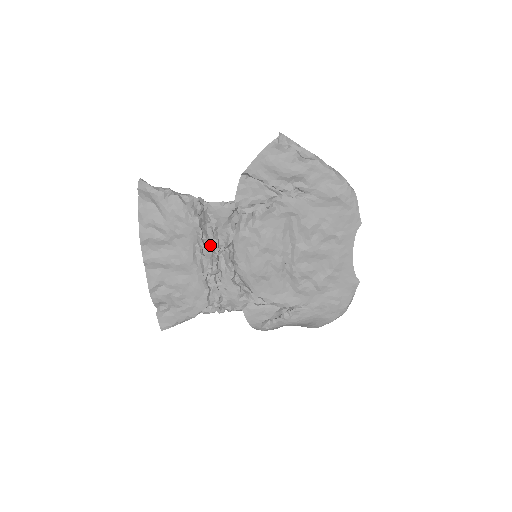
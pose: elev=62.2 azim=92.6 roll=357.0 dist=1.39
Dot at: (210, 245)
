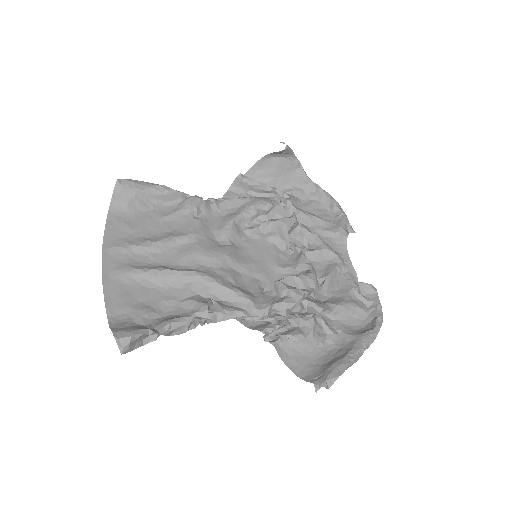
Dot at: (203, 268)
